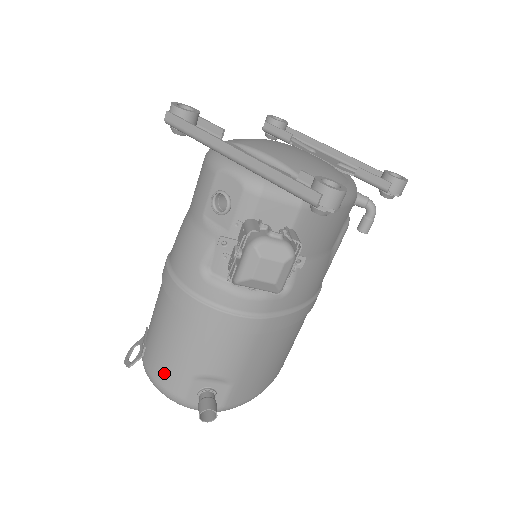
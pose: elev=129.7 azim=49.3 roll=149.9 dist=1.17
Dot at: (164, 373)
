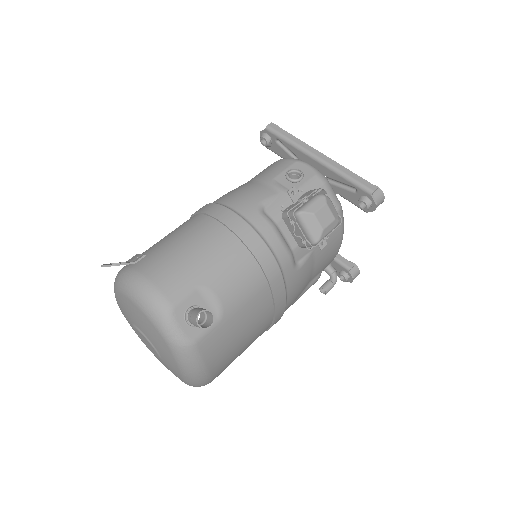
Dot at: (167, 274)
